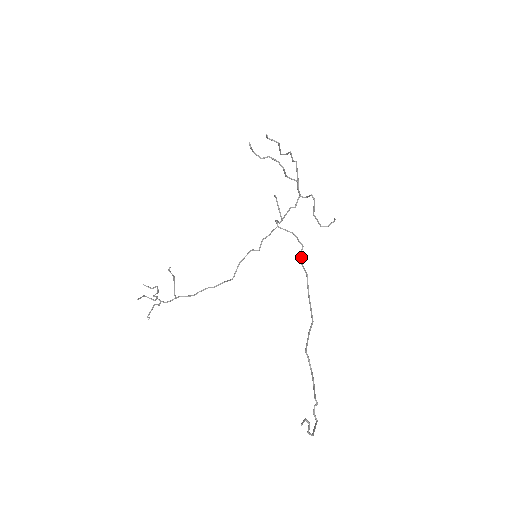
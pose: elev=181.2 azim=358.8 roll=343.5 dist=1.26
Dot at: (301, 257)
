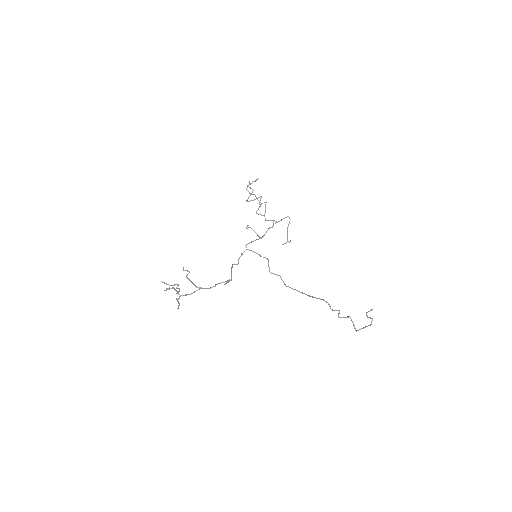
Dot at: (269, 267)
